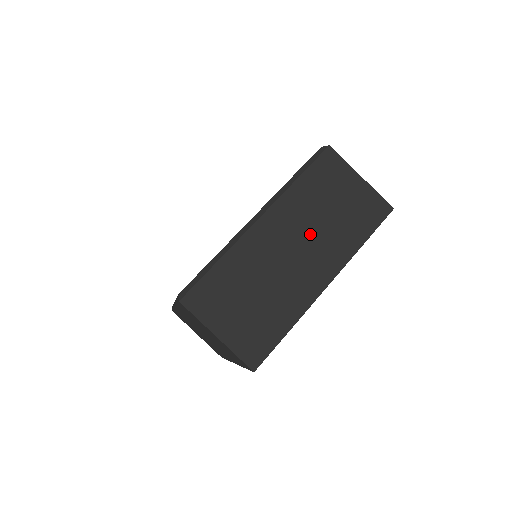
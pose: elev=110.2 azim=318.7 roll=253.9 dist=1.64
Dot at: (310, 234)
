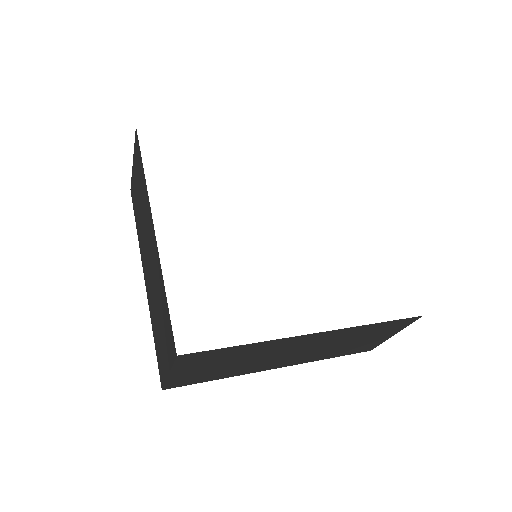
Dot at: occluded
